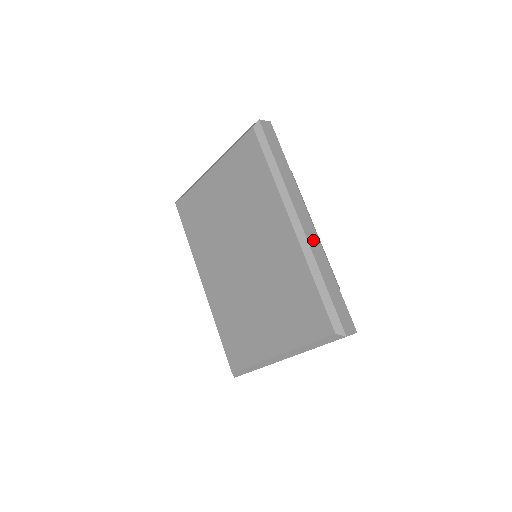
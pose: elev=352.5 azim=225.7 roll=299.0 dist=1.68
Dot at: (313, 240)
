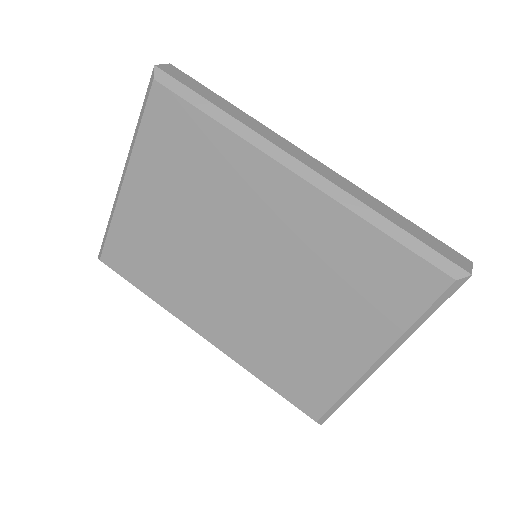
Dot at: (336, 179)
